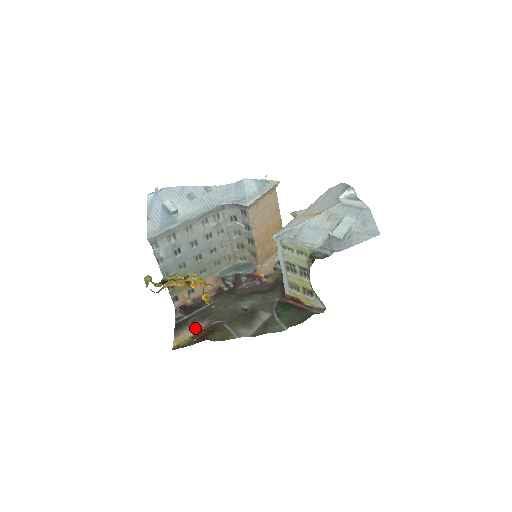
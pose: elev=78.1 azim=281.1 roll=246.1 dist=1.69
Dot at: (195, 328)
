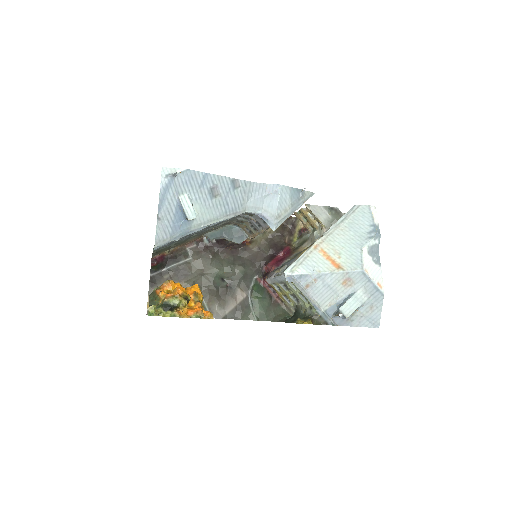
Dot at: occluded
